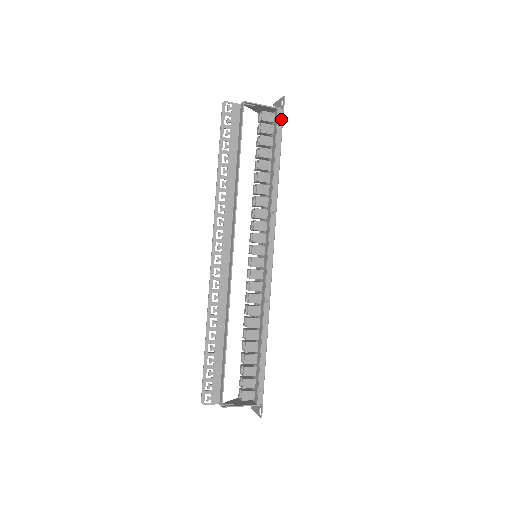
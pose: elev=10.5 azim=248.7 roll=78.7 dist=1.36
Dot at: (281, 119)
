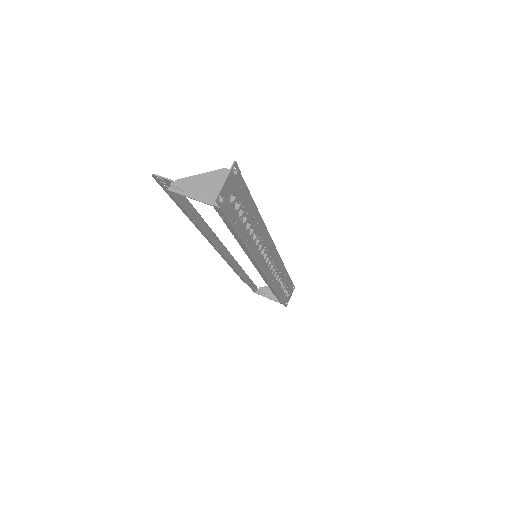
Dot at: (223, 214)
